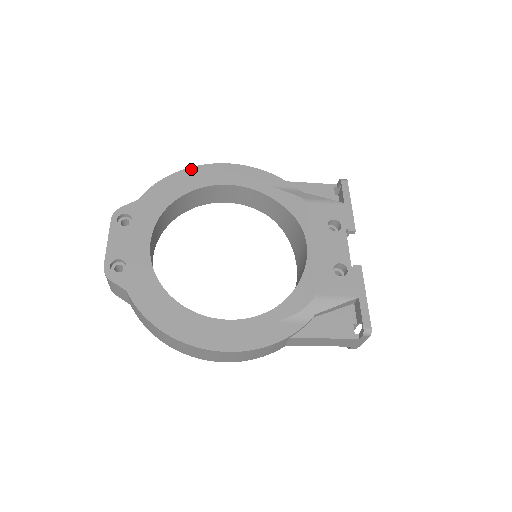
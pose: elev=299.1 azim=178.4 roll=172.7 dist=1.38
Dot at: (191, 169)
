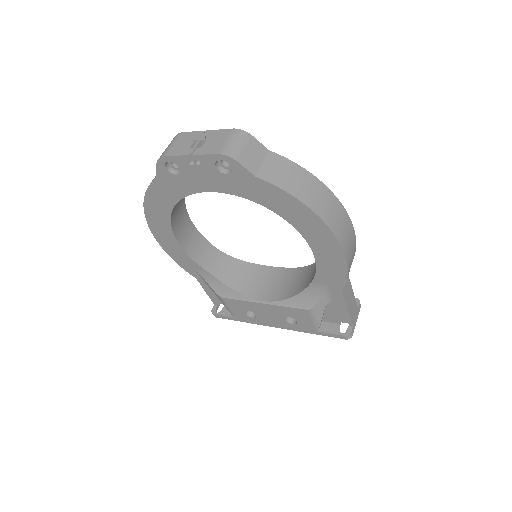
Dot at: occluded
